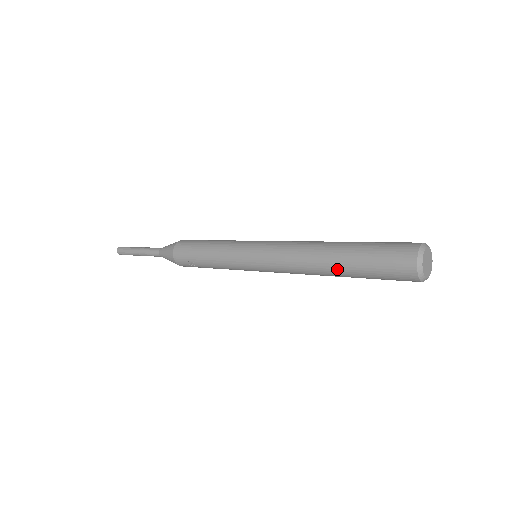
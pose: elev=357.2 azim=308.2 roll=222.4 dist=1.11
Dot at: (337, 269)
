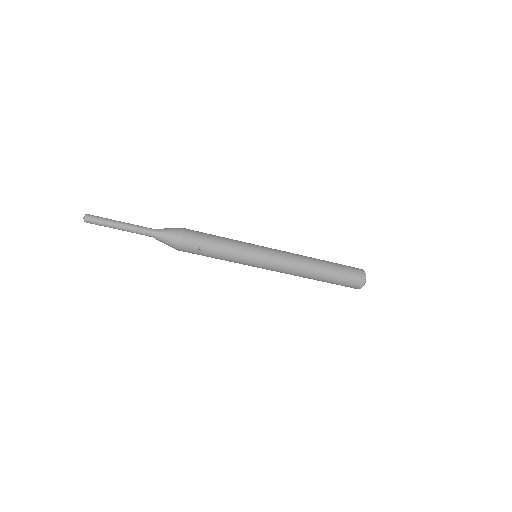
Dot at: (323, 272)
